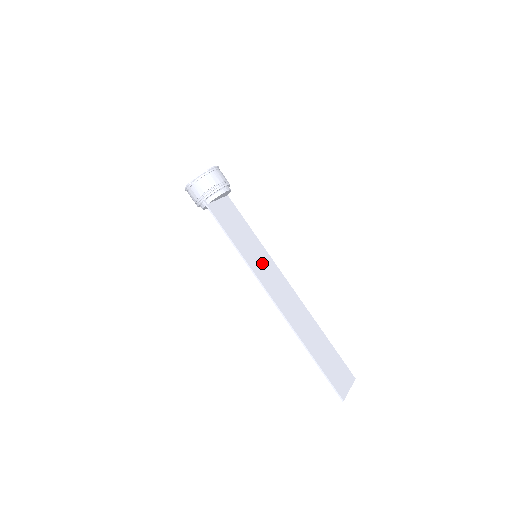
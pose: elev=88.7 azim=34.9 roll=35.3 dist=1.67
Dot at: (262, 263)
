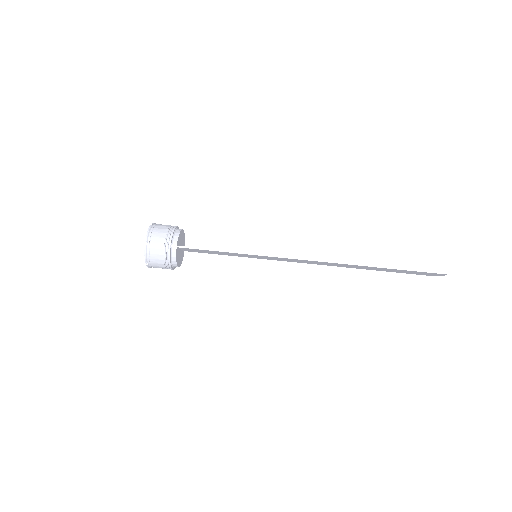
Dot at: occluded
